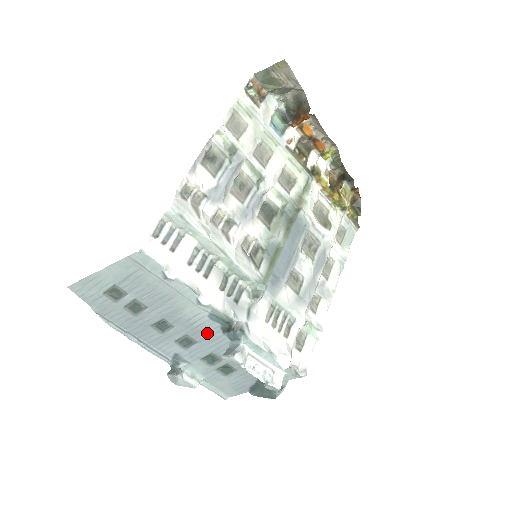
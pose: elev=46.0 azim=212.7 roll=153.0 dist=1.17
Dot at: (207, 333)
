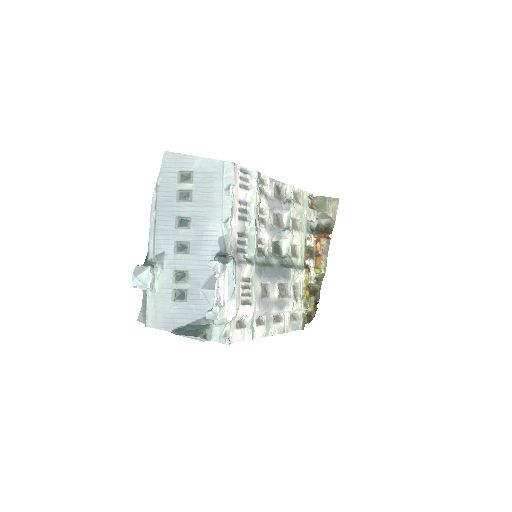
Dot at: (204, 251)
